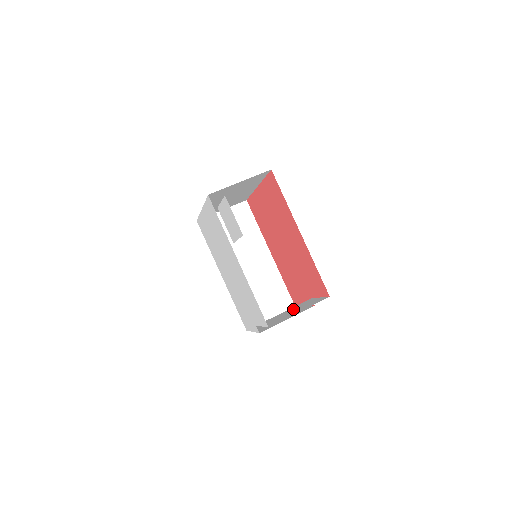
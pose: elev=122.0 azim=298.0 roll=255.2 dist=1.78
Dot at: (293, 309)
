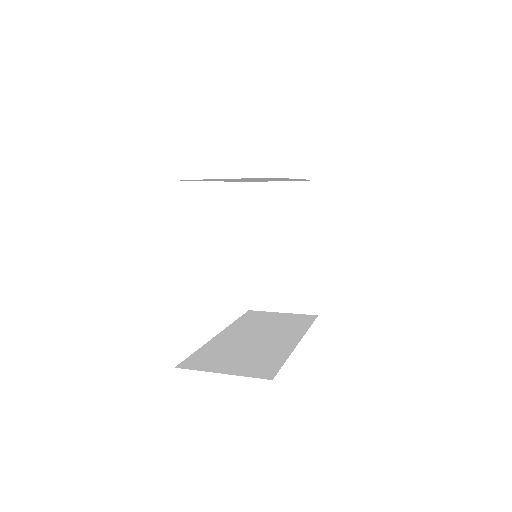
Dot at: occluded
